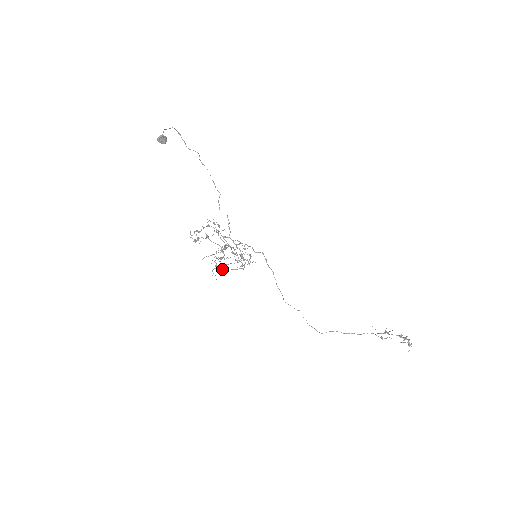
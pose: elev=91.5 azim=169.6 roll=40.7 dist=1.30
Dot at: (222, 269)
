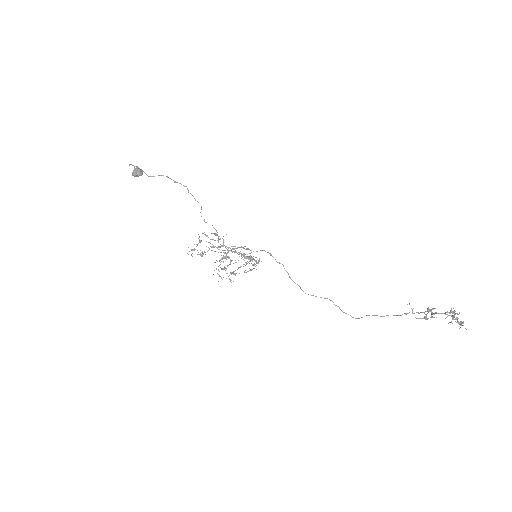
Dot at: (235, 274)
